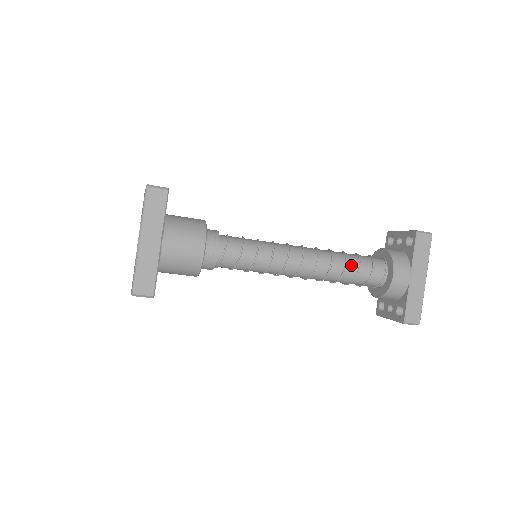
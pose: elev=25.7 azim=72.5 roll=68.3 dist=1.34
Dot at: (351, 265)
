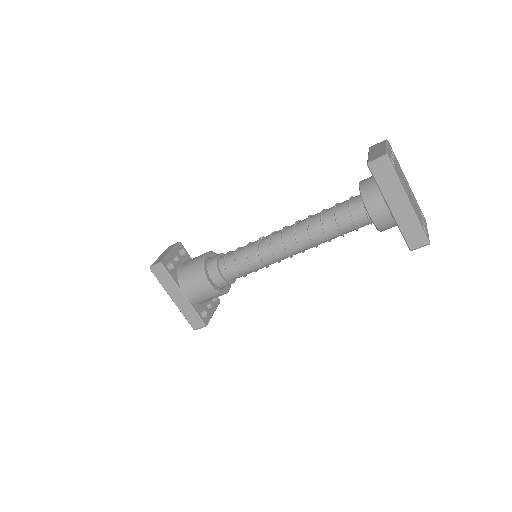
Dot at: (329, 226)
